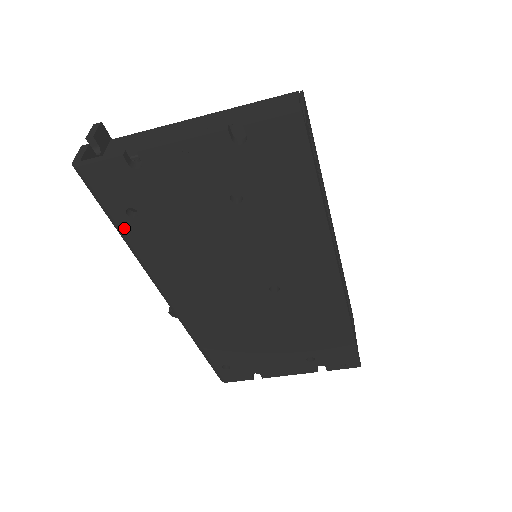
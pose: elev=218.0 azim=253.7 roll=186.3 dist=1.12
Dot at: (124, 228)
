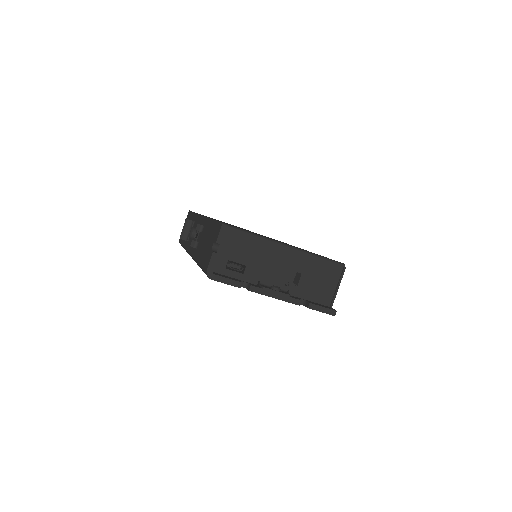
Dot at: occluded
